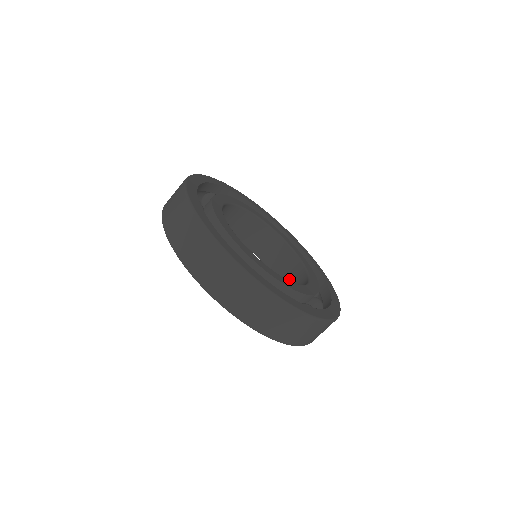
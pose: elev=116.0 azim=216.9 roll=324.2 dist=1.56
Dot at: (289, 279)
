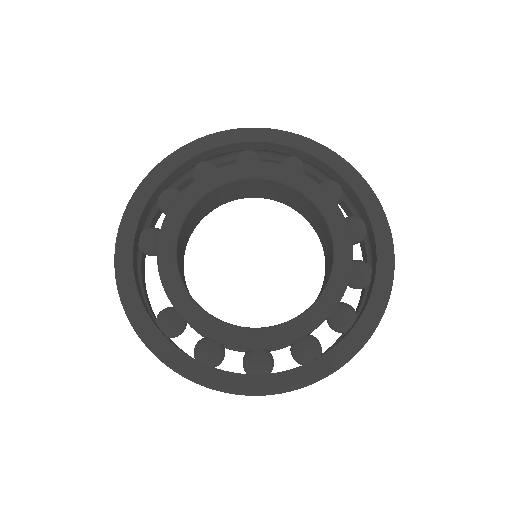
Dot at: (299, 206)
